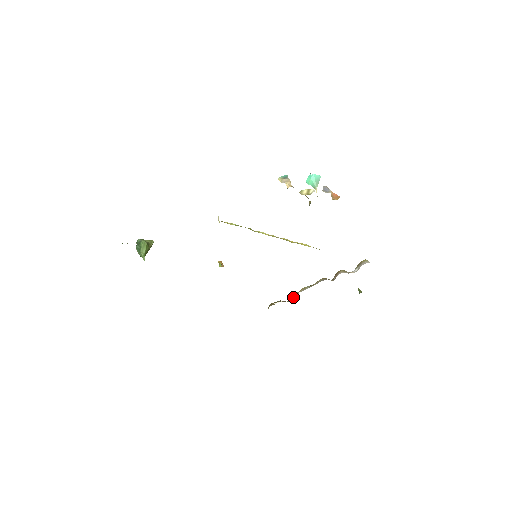
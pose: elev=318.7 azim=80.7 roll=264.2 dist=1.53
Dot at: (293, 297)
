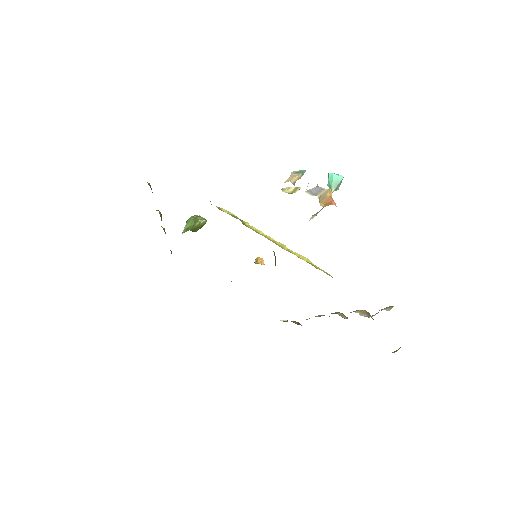
Dot at: occluded
